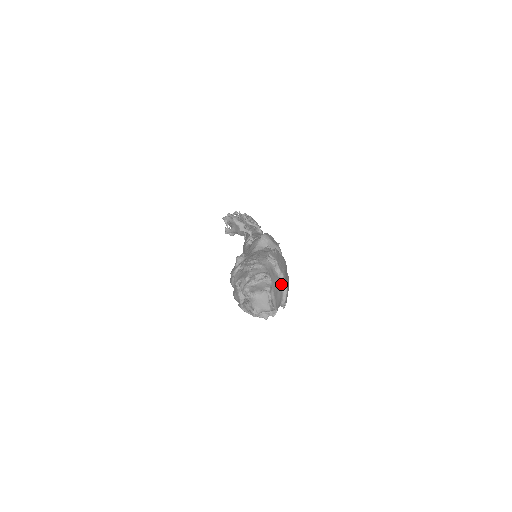
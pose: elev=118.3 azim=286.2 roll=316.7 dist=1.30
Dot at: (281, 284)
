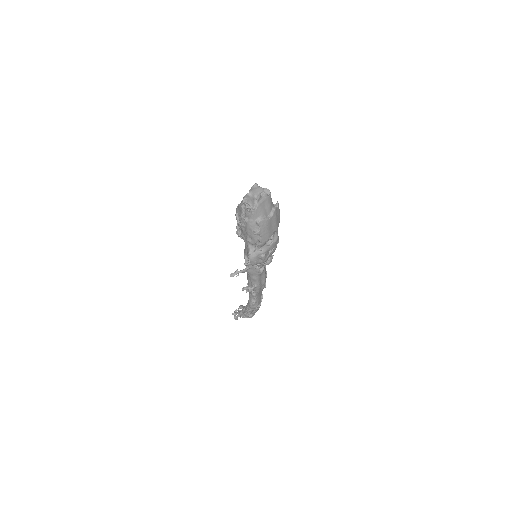
Dot at: (269, 214)
